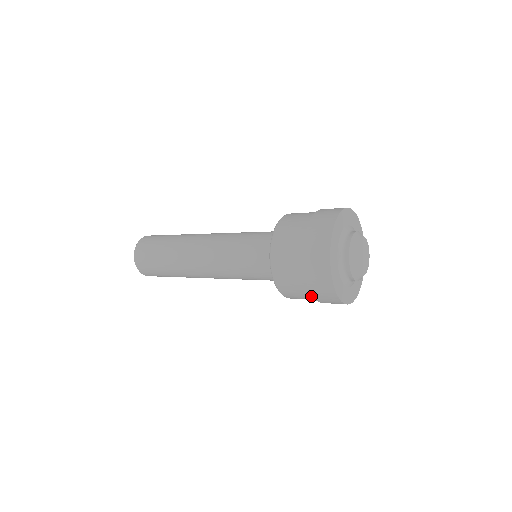
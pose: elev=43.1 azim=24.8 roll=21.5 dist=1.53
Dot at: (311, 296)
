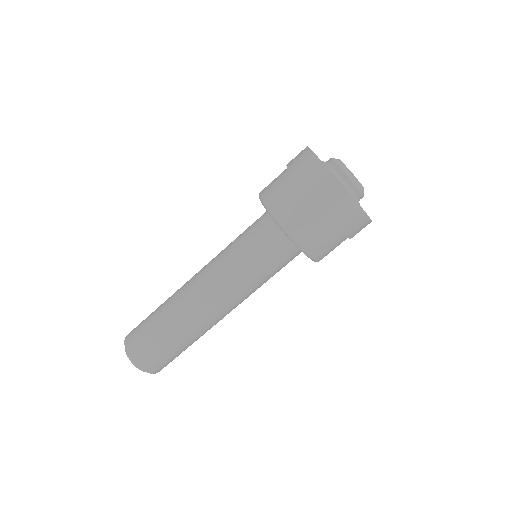
Dot at: (327, 222)
